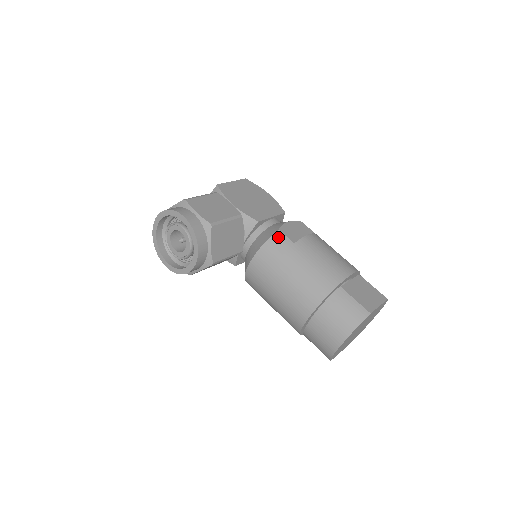
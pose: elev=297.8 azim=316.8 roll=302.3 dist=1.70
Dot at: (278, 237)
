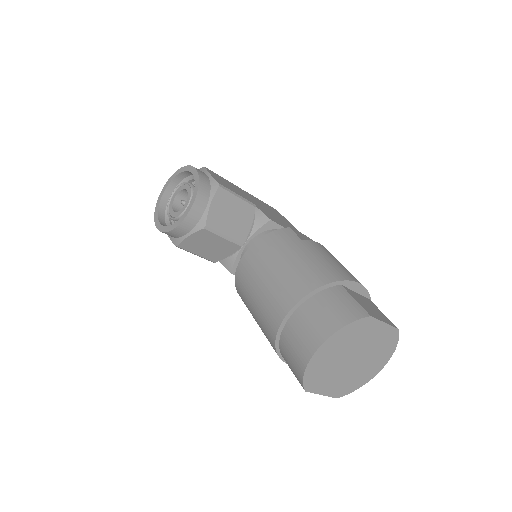
Dot at: (286, 231)
